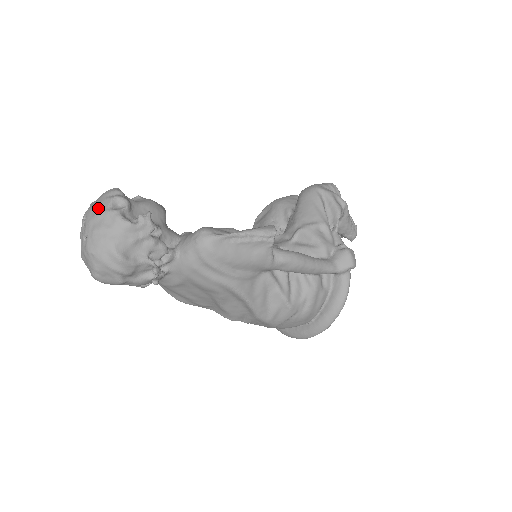
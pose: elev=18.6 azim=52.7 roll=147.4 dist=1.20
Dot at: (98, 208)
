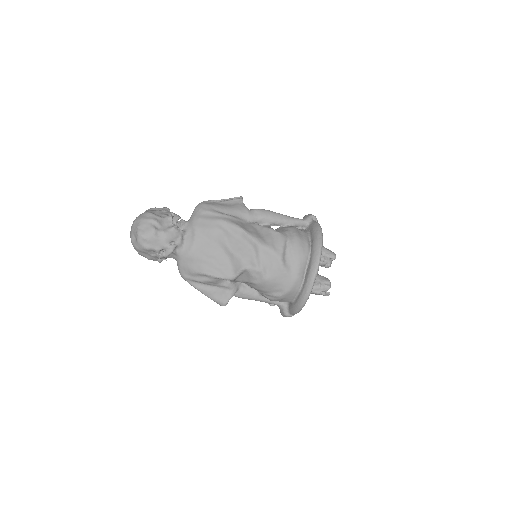
Dot at: occluded
